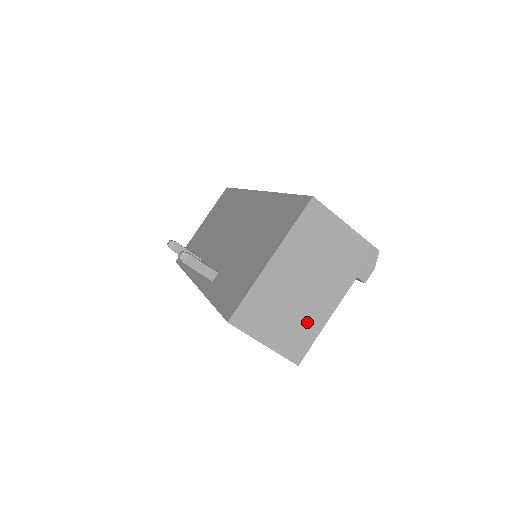
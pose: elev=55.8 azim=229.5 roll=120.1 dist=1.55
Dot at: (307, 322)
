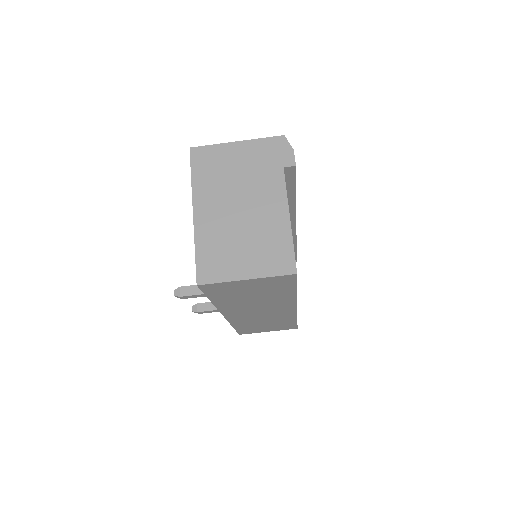
Dot at: (270, 233)
